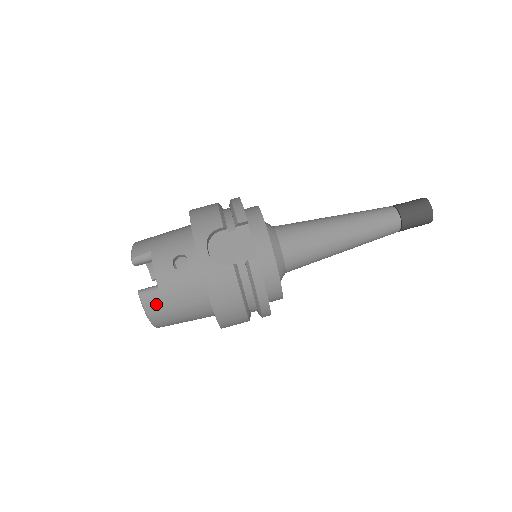
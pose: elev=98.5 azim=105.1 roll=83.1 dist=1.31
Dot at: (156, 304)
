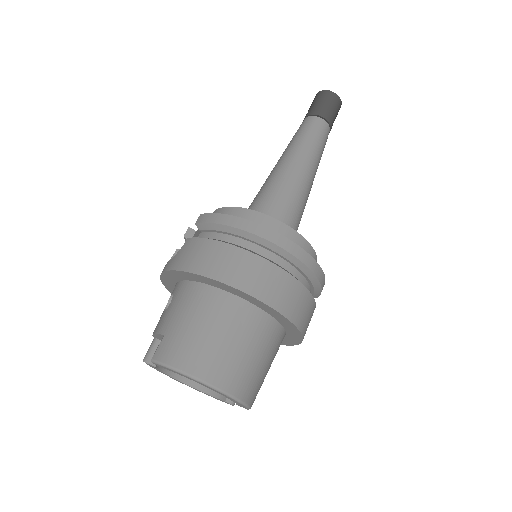
Dot at: (171, 348)
